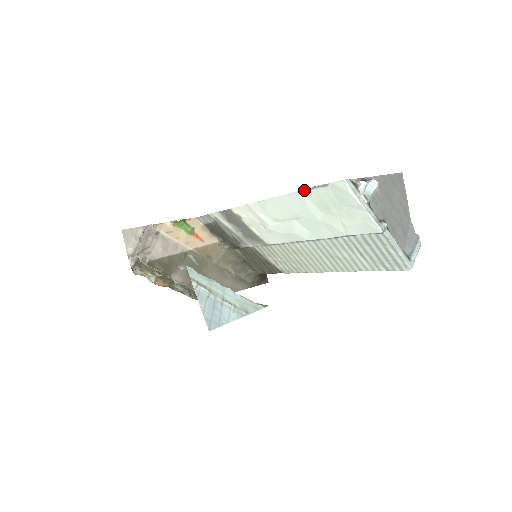
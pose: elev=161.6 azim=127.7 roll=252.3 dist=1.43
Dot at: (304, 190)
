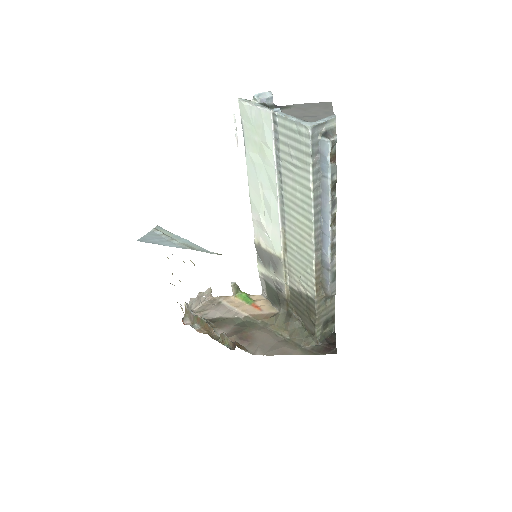
Dot at: (245, 147)
